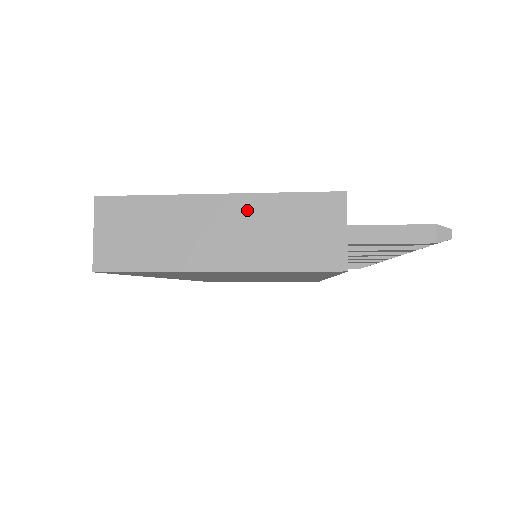
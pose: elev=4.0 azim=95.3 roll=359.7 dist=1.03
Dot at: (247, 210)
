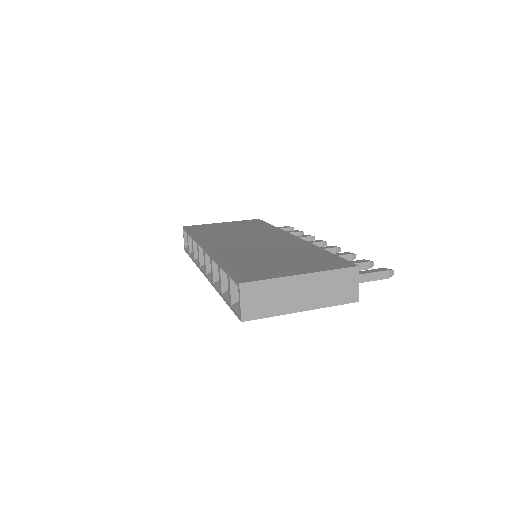
Dot at: (316, 280)
